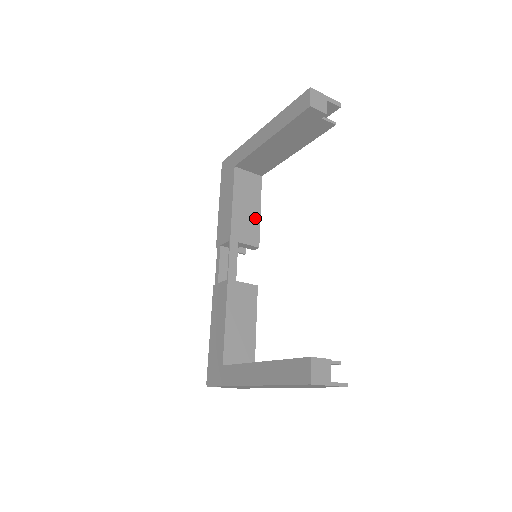
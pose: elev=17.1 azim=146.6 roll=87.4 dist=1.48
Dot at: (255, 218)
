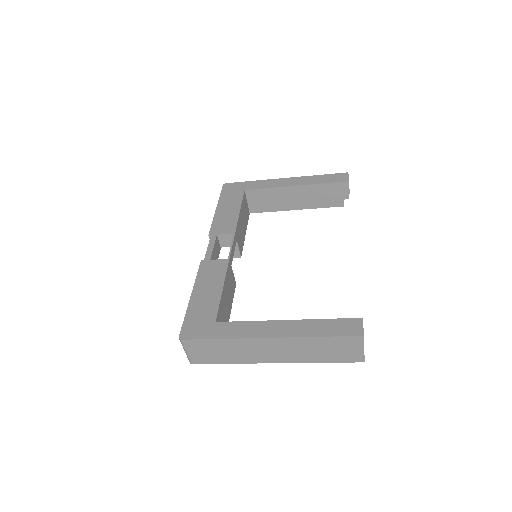
Dot at: (244, 235)
